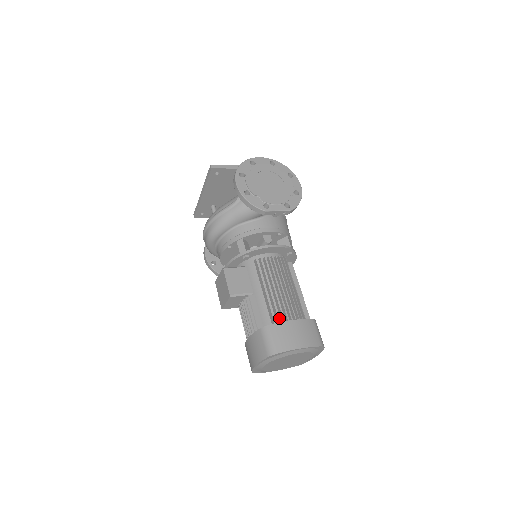
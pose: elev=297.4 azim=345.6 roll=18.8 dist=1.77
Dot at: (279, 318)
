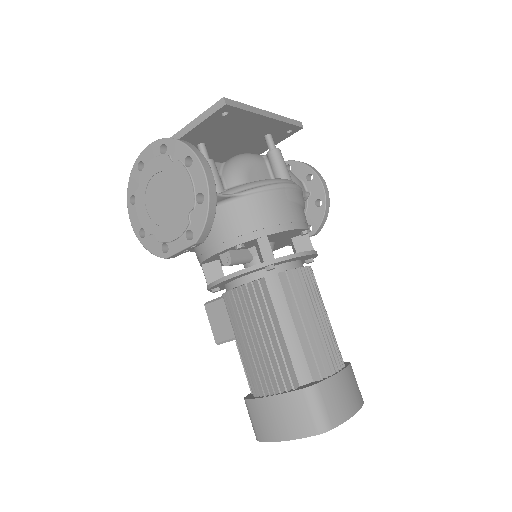
Dot at: occluded
